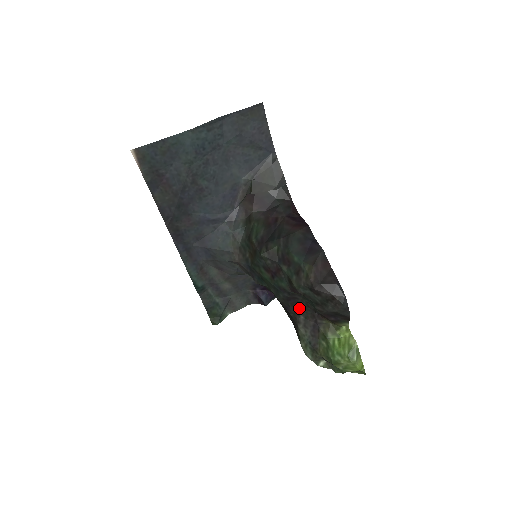
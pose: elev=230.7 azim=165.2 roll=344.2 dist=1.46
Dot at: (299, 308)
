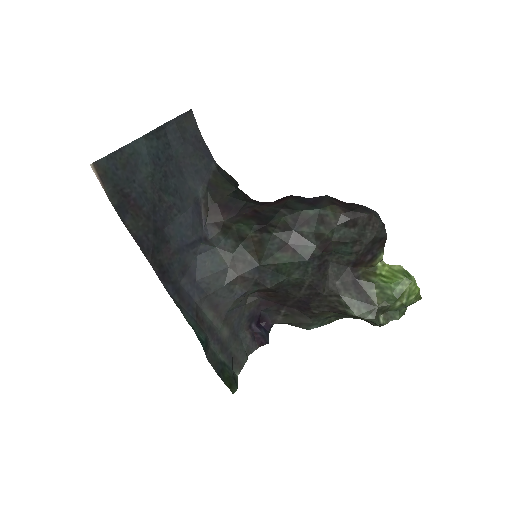
Dot at: (331, 274)
